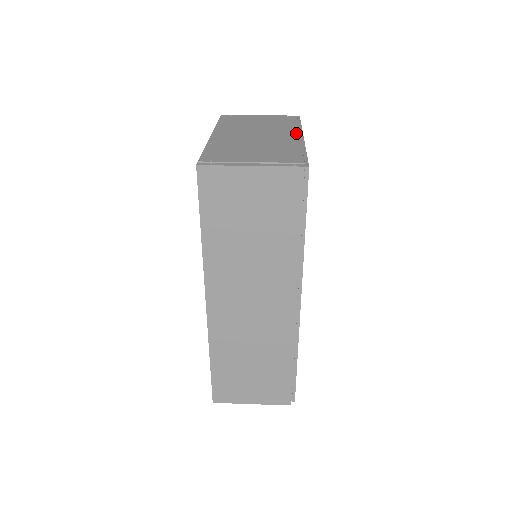
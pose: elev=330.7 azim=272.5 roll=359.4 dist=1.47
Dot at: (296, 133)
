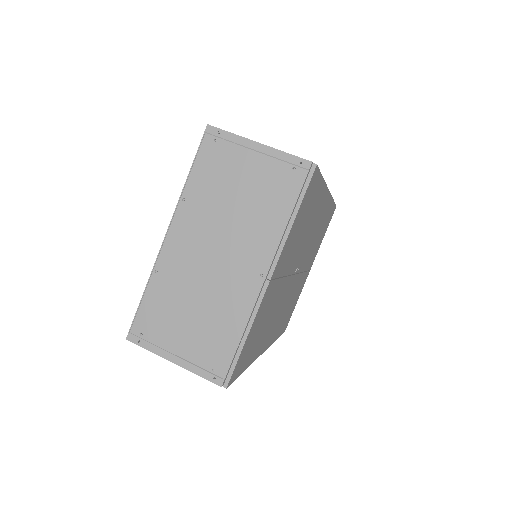
Dot at: (265, 265)
